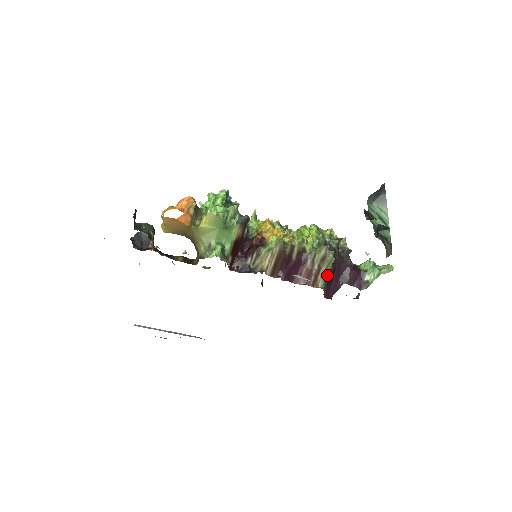
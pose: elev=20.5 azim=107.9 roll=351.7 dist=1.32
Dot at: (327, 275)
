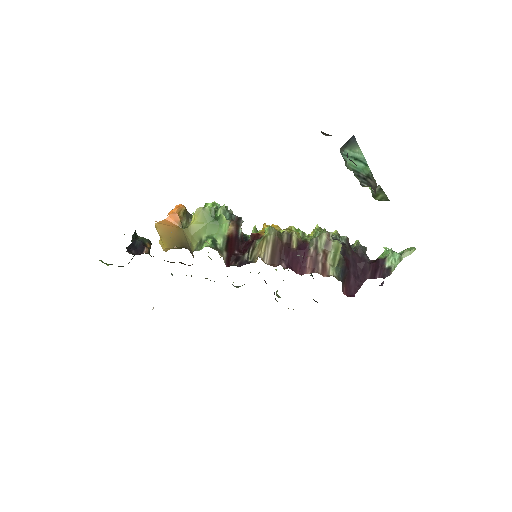
Dot at: (338, 265)
